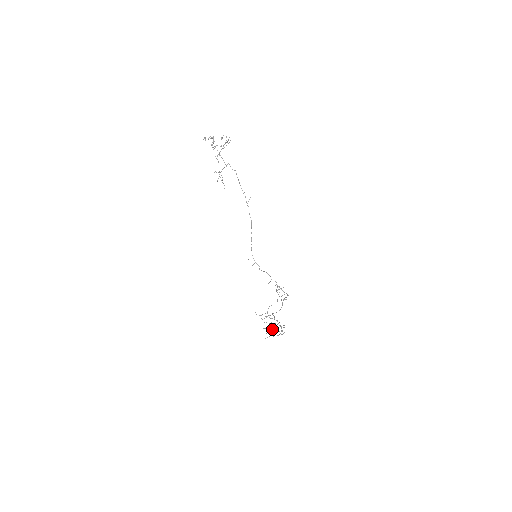
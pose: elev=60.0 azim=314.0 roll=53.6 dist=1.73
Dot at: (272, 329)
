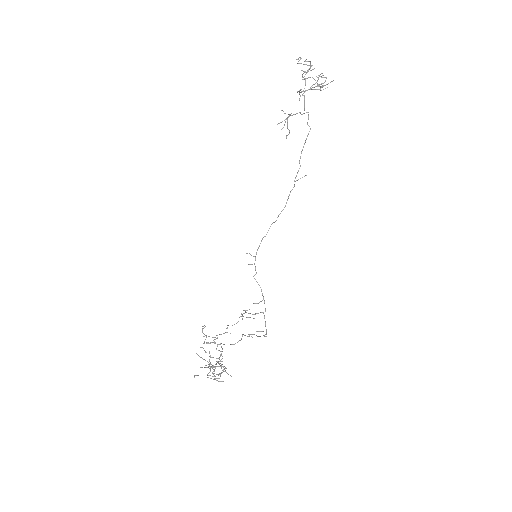
Dot at: (213, 367)
